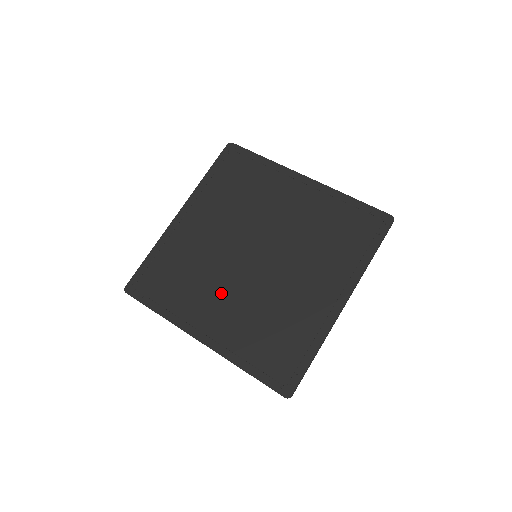
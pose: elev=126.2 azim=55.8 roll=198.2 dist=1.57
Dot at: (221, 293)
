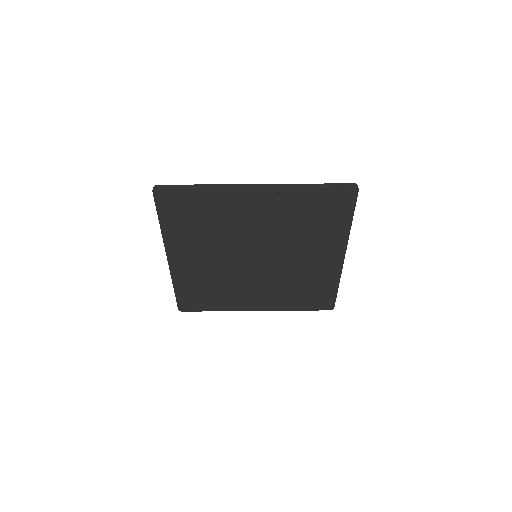
Dot at: (249, 285)
